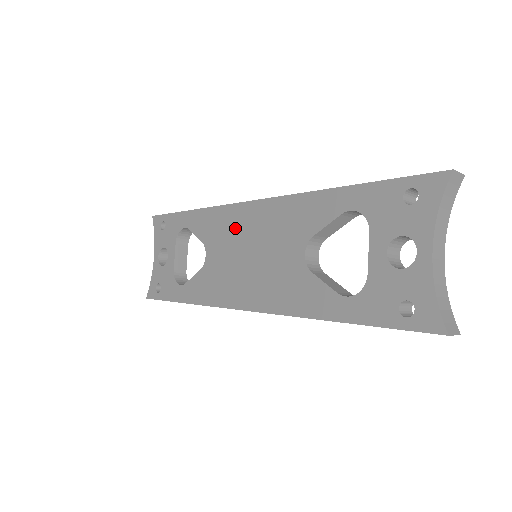
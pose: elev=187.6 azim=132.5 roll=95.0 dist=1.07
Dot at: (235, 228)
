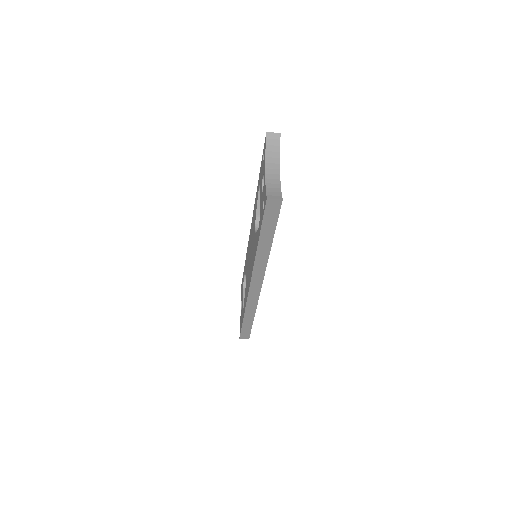
Dot at: occluded
